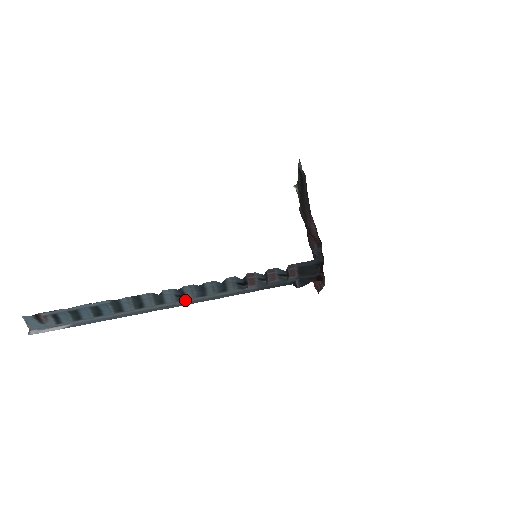
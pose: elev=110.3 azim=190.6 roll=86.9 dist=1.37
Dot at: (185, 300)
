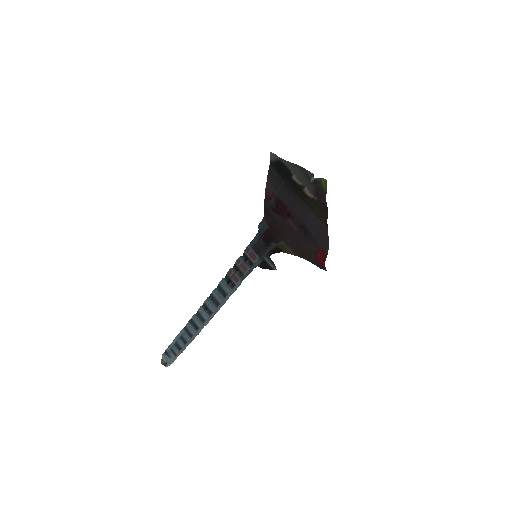
Dot at: (213, 313)
